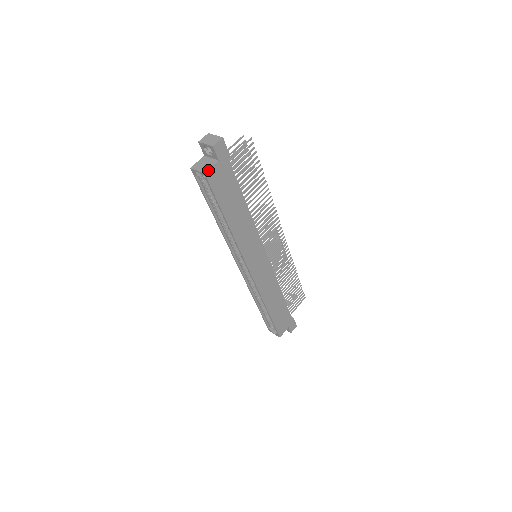
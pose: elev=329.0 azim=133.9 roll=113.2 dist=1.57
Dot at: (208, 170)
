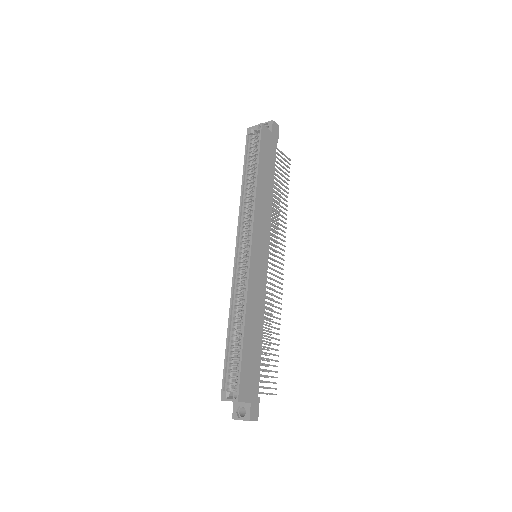
Dot at: (264, 126)
